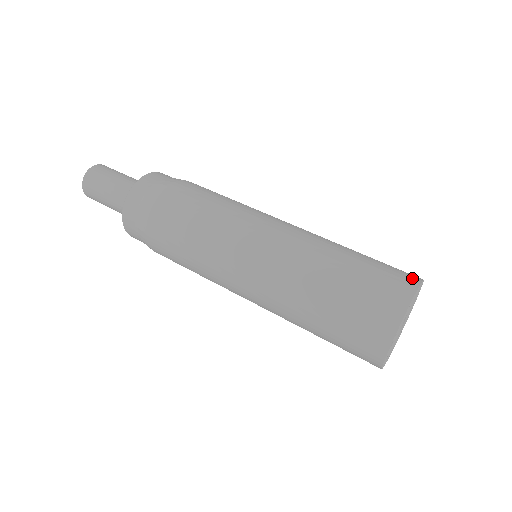
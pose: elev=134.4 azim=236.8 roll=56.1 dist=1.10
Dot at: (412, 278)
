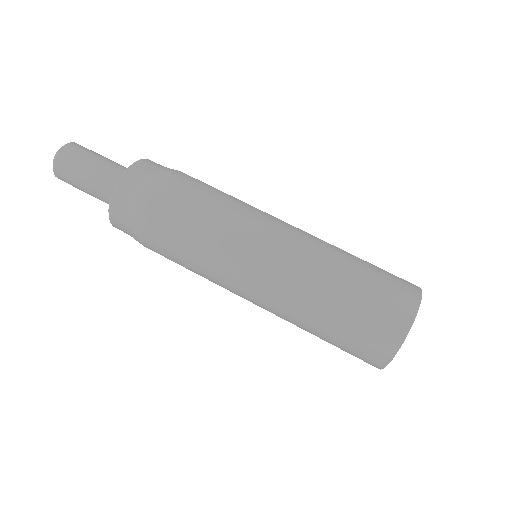
Dot at: (413, 284)
